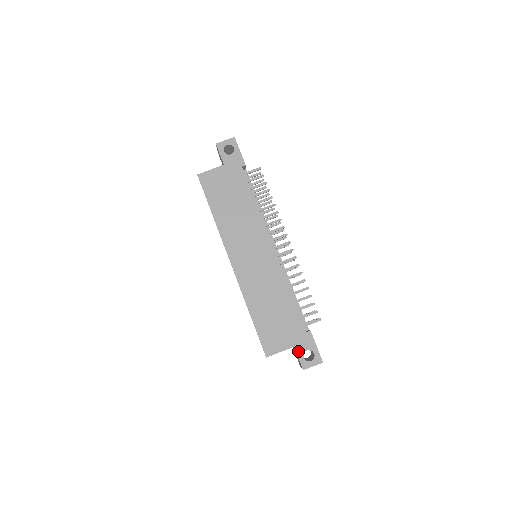
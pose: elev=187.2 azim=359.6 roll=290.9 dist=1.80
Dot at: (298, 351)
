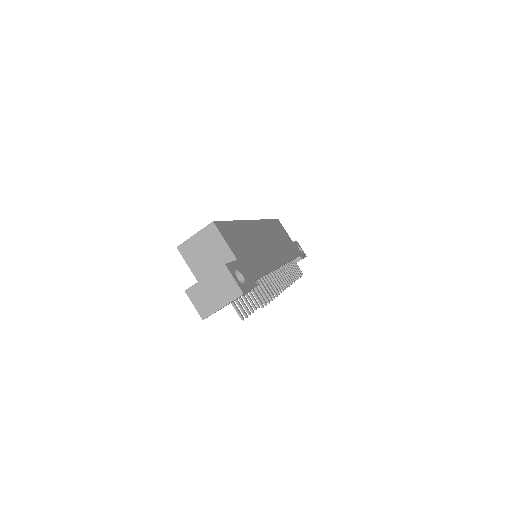
Dot at: (237, 263)
